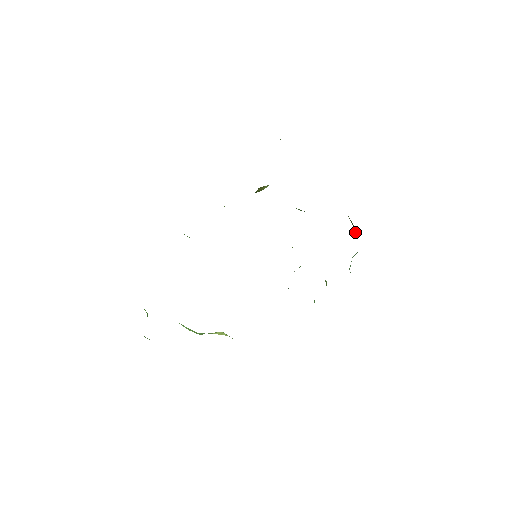
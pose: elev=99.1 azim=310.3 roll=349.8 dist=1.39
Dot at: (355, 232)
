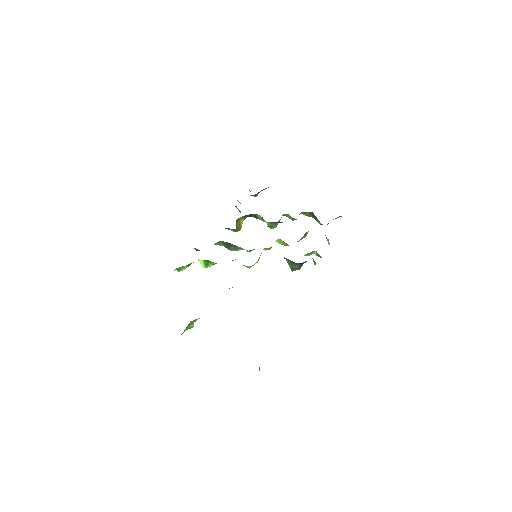
Dot at: (314, 215)
